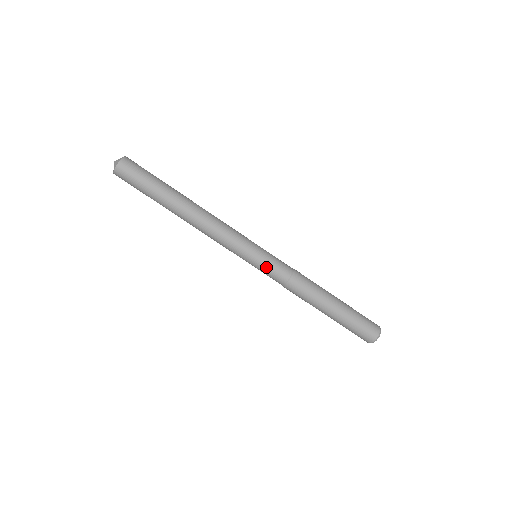
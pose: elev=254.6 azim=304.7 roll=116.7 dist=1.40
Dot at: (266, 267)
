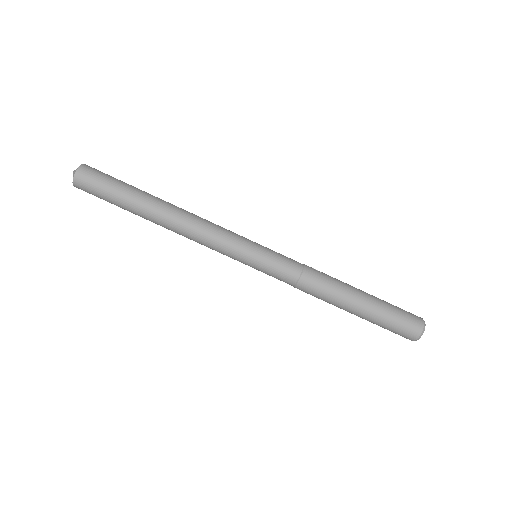
Dot at: (267, 271)
